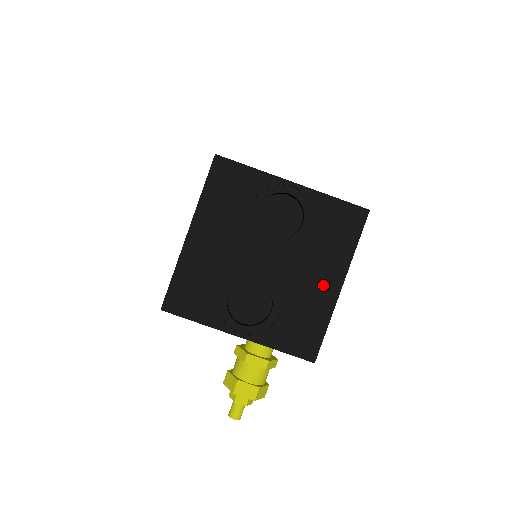
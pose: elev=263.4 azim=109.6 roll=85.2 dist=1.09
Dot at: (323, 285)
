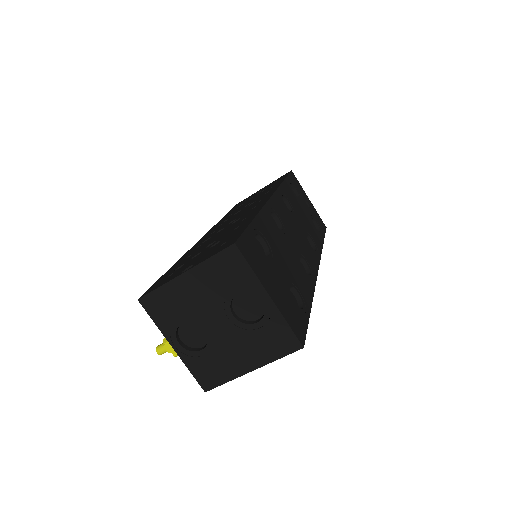
Dot at: (242, 362)
